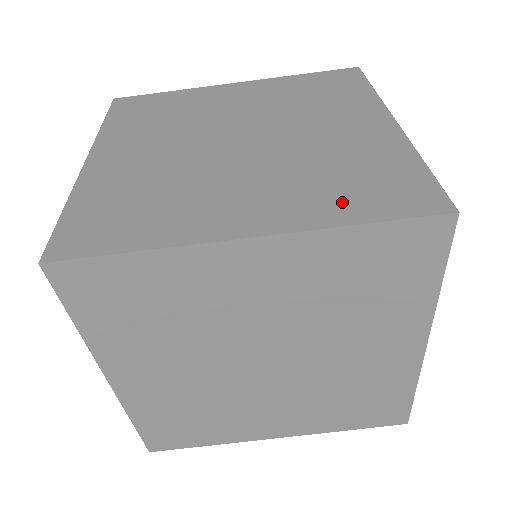
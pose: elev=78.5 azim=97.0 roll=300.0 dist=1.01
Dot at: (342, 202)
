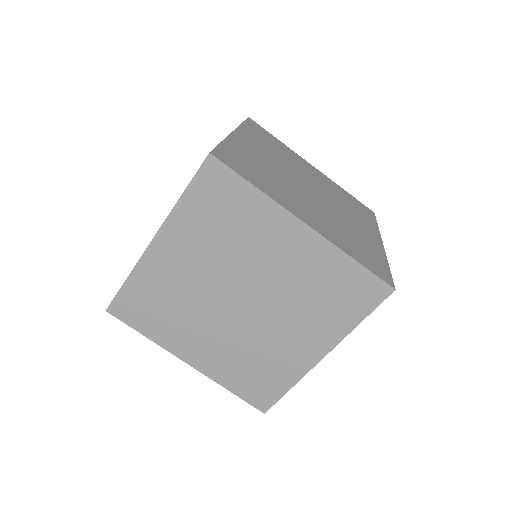
Dot at: (350, 247)
